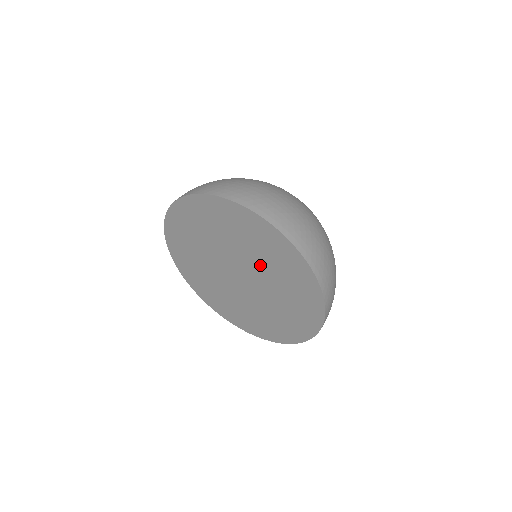
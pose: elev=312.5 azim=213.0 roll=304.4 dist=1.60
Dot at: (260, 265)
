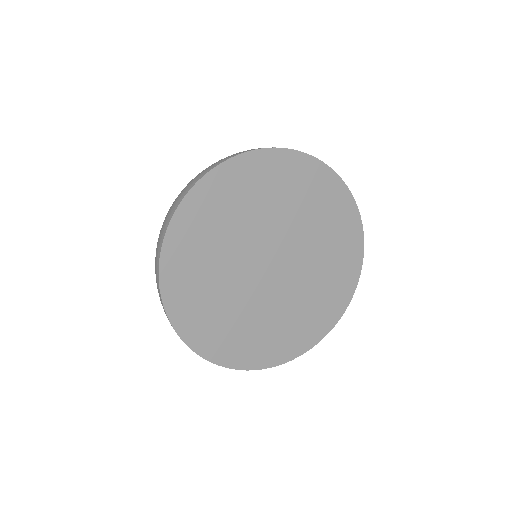
Dot at: (313, 250)
